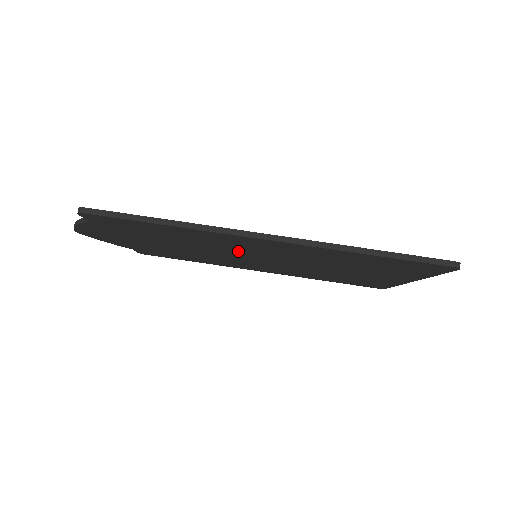
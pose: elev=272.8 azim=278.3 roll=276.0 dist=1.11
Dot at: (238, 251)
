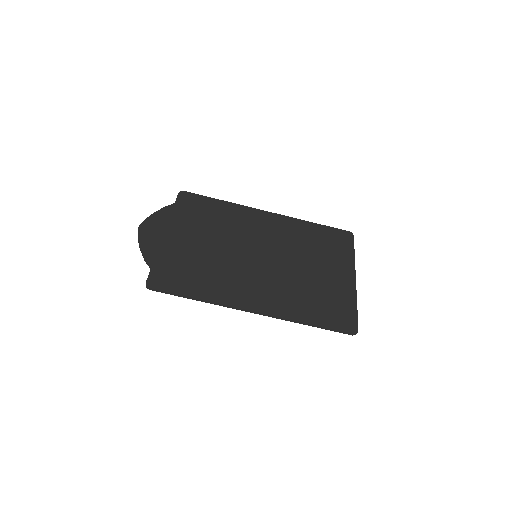
Dot at: (242, 267)
